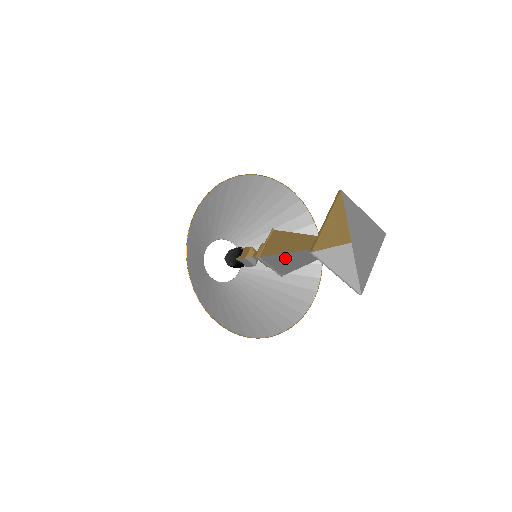
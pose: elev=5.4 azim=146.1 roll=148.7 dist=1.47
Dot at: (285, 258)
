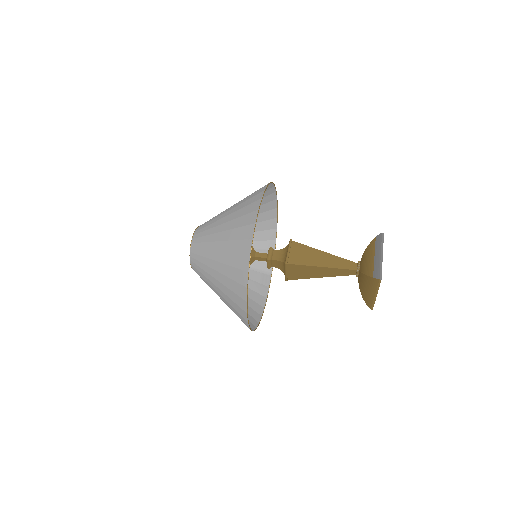
Dot at: occluded
